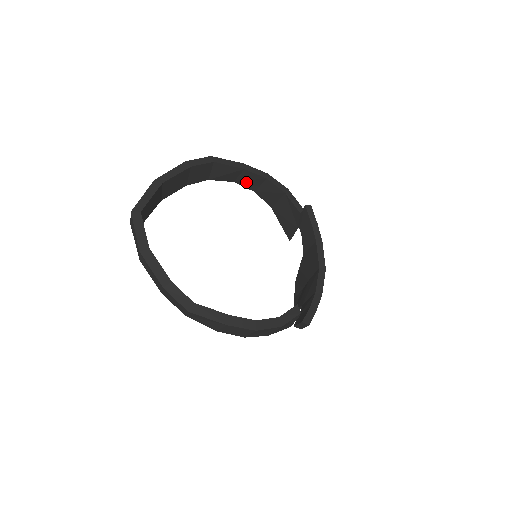
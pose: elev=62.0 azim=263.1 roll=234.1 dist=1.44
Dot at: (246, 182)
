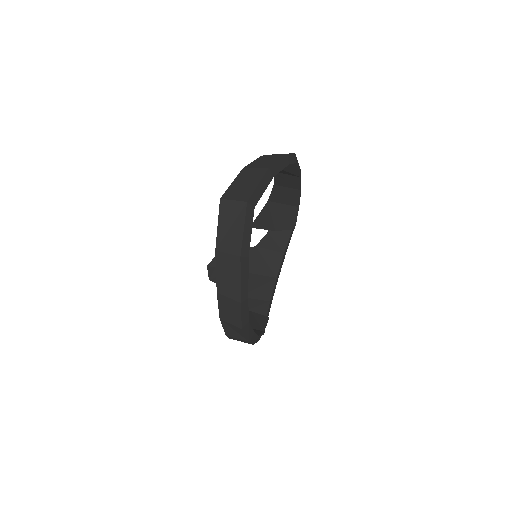
Dot at: (282, 179)
